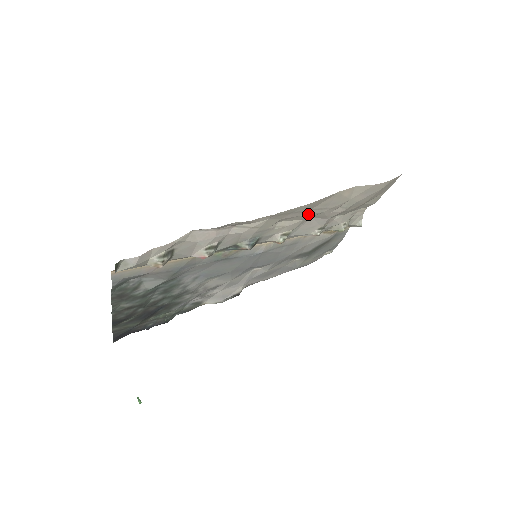
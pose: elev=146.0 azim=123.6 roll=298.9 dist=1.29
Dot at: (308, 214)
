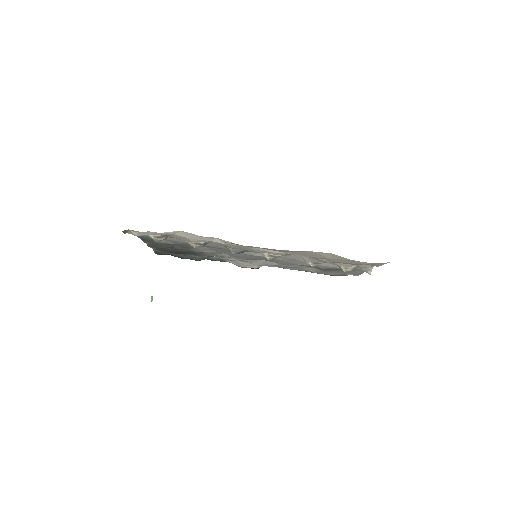
Dot at: occluded
